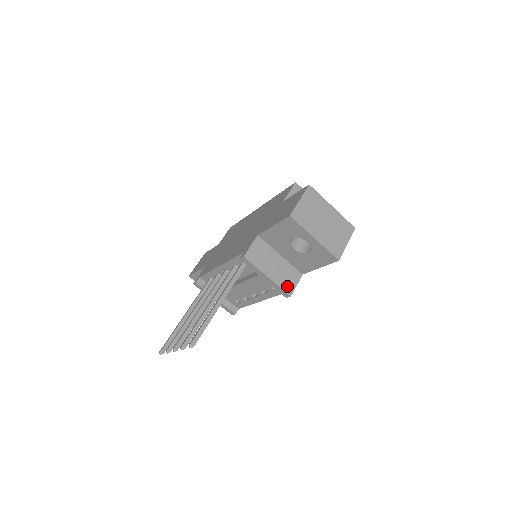
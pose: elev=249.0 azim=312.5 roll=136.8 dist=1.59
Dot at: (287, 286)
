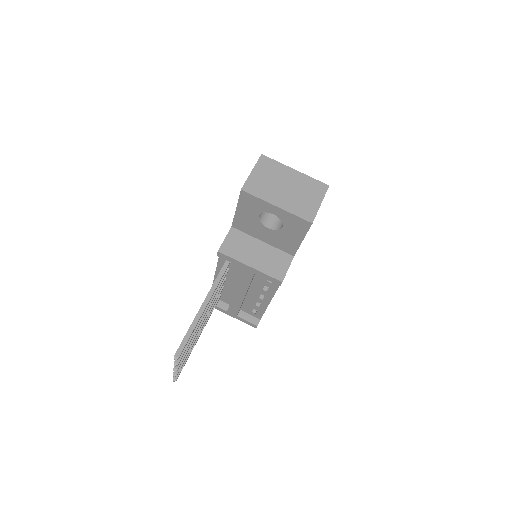
Dot at: (276, 272)
